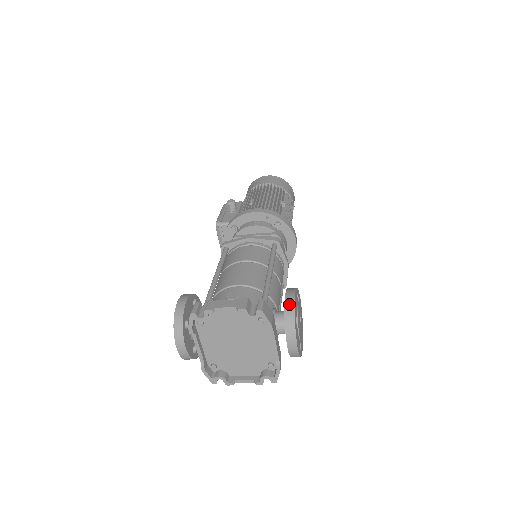
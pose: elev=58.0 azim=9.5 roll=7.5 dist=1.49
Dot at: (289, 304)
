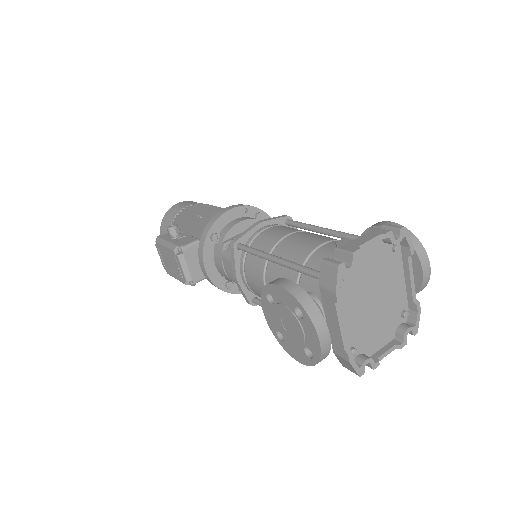
Dot at: occluded
